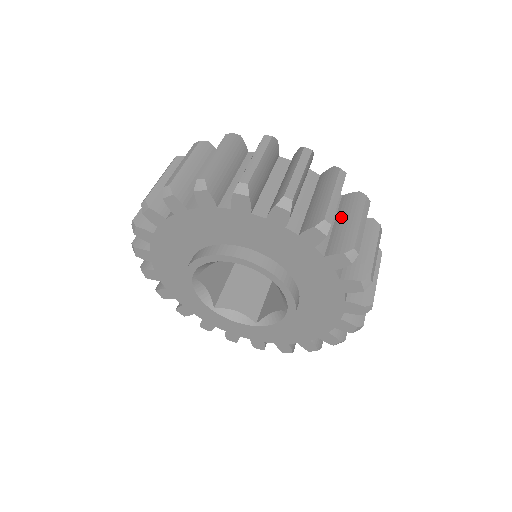
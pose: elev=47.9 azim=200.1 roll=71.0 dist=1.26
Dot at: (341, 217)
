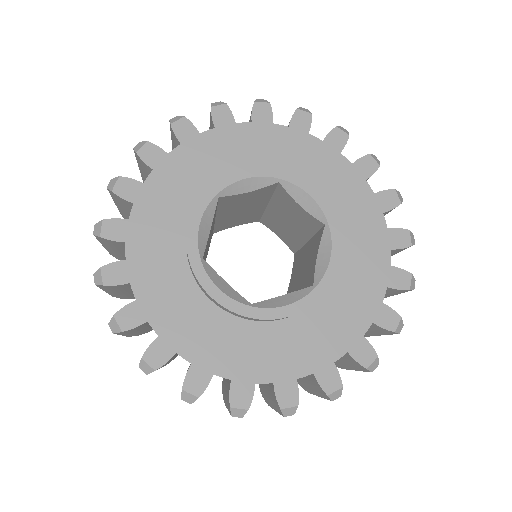
Dot at: occluded
